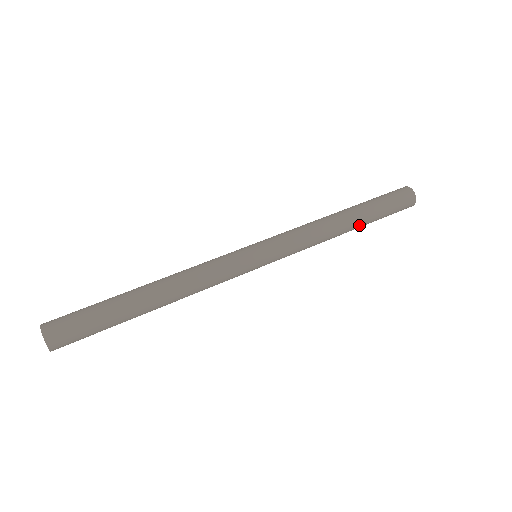
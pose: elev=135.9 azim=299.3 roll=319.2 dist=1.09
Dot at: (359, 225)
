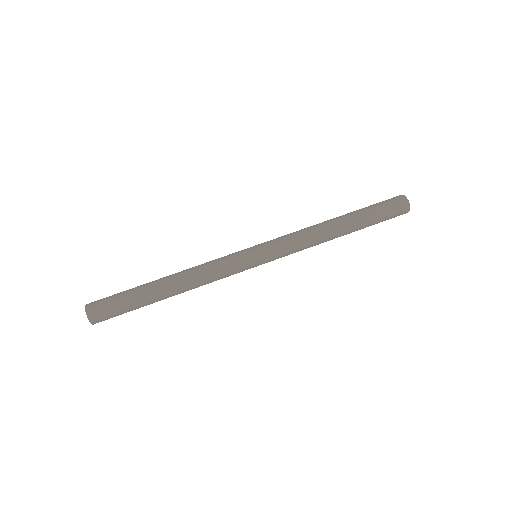
Dot at: occluded
